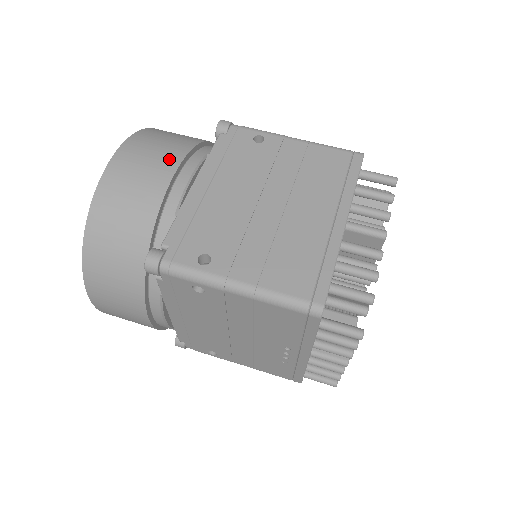
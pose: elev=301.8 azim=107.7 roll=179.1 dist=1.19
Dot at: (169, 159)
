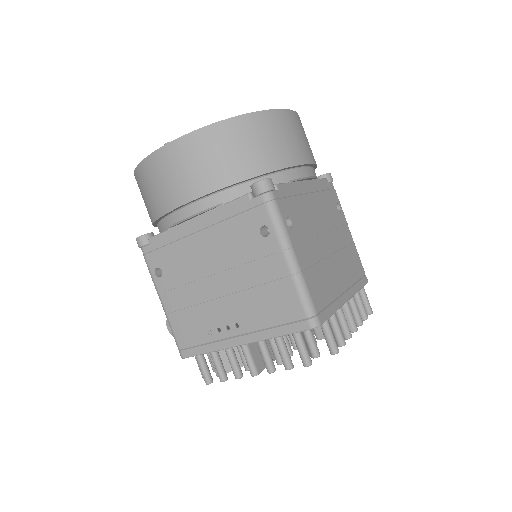
Dot at: (310, 153)
